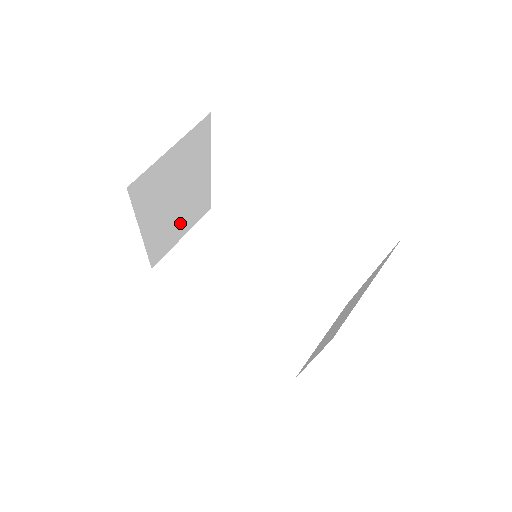
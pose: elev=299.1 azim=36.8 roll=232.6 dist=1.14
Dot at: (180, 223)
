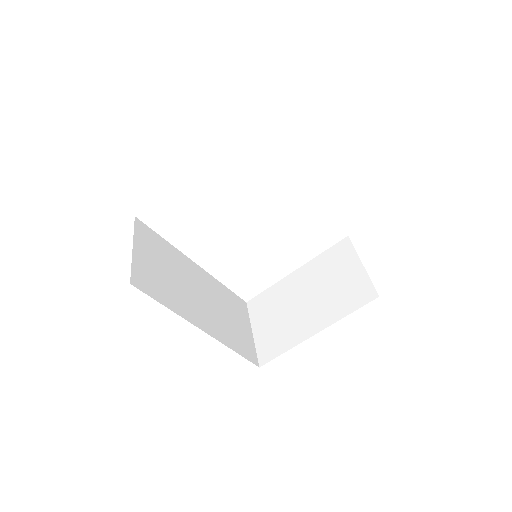
Dot at: occluded
